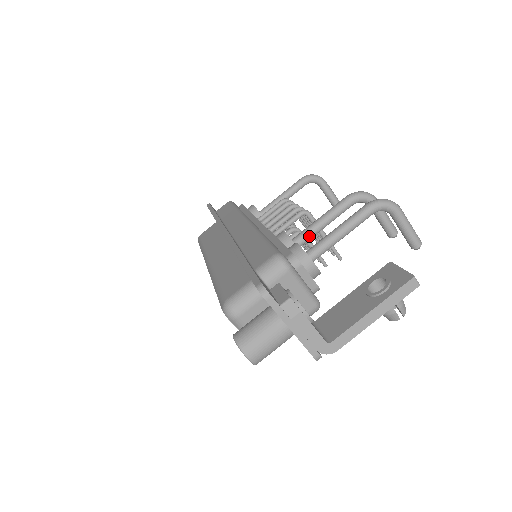
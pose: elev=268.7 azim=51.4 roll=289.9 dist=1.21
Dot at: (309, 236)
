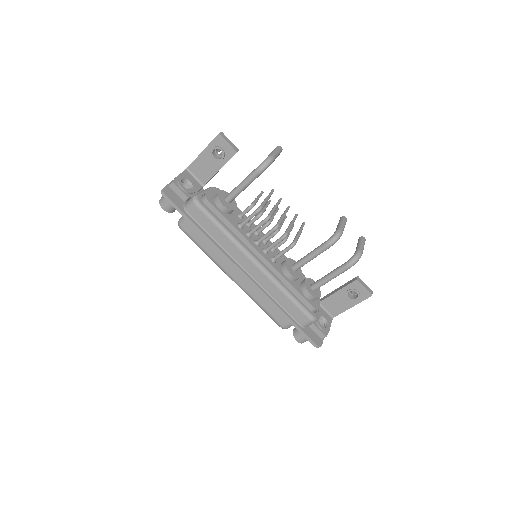
Dot at: occluded
